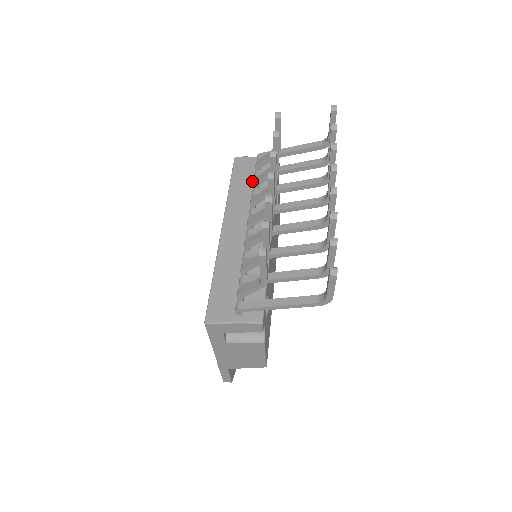
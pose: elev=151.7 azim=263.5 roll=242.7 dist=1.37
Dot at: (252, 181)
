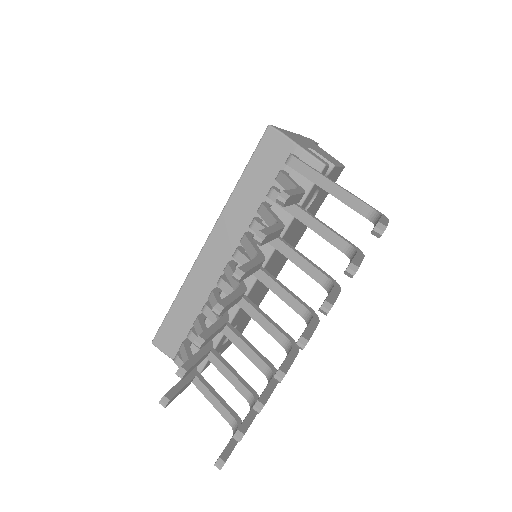
Dot at: (268, 190)
